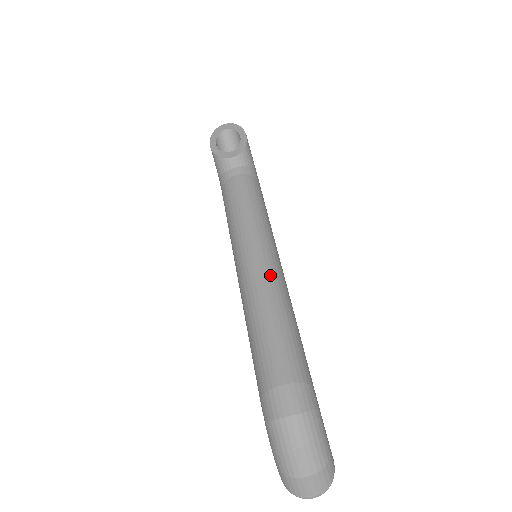
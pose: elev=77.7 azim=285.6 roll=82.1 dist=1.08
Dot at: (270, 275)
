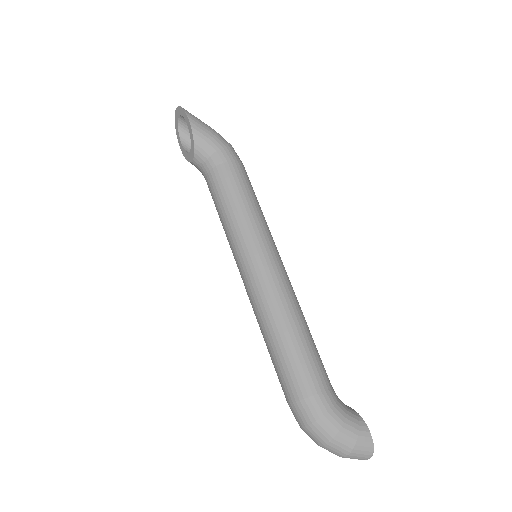
Dot at: (257, 294)
